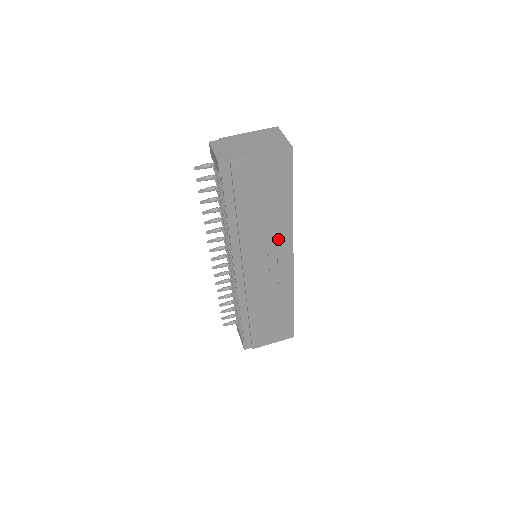
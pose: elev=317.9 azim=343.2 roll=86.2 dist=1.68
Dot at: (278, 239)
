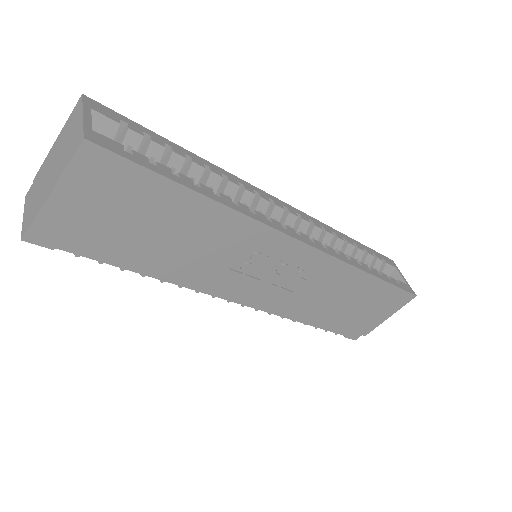
Dot at: (242, 241)
